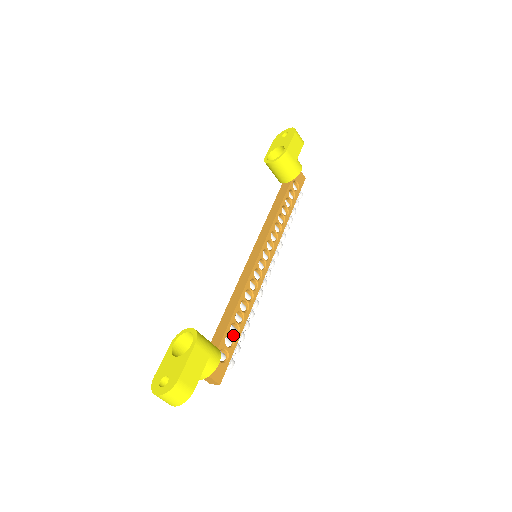
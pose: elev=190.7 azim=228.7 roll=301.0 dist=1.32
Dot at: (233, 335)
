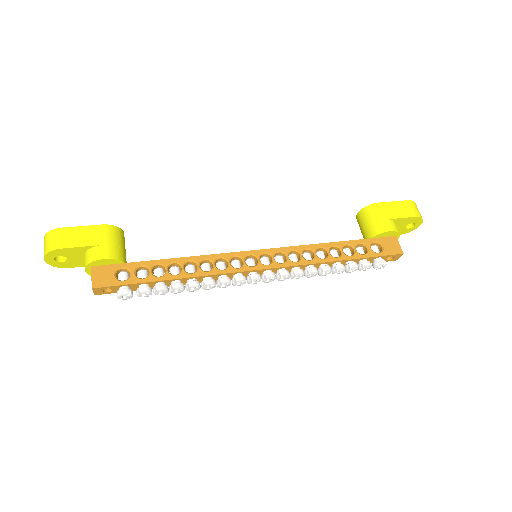
Dot at: (152, 272)
